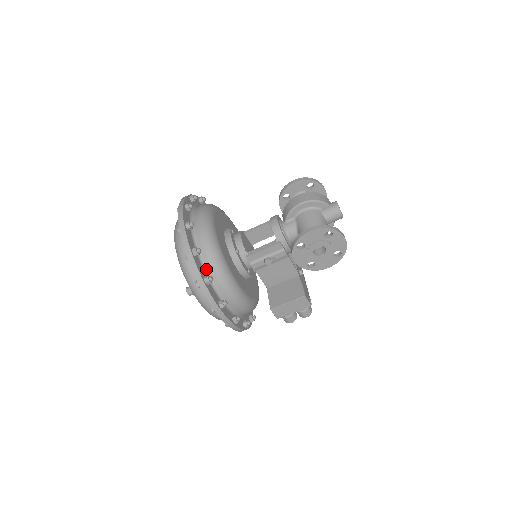
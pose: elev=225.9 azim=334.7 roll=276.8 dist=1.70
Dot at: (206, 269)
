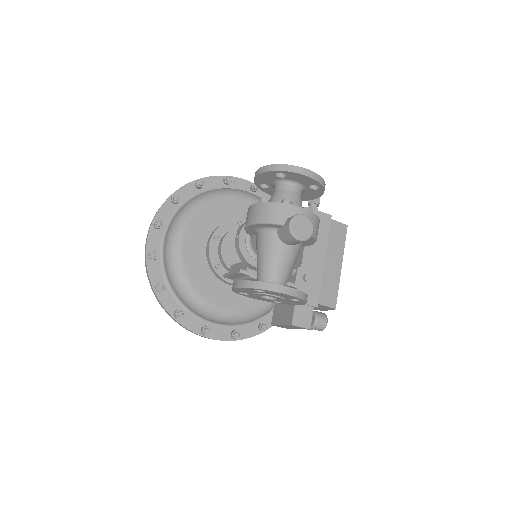
Dot at: (179, 299)
